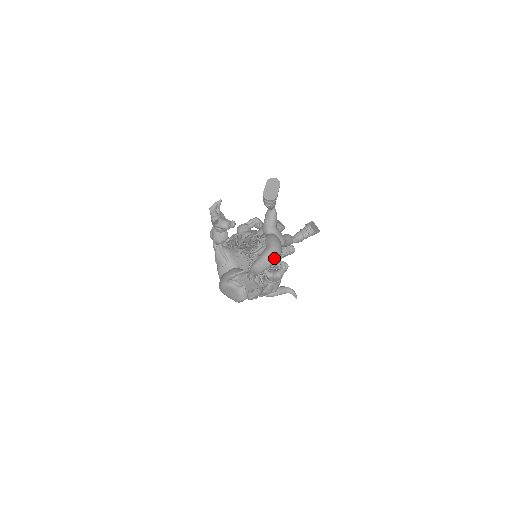
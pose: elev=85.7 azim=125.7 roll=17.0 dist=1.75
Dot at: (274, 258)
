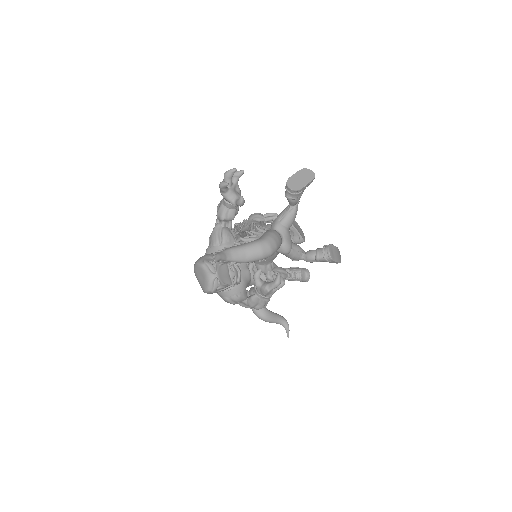
Dot at: (259, 254)
